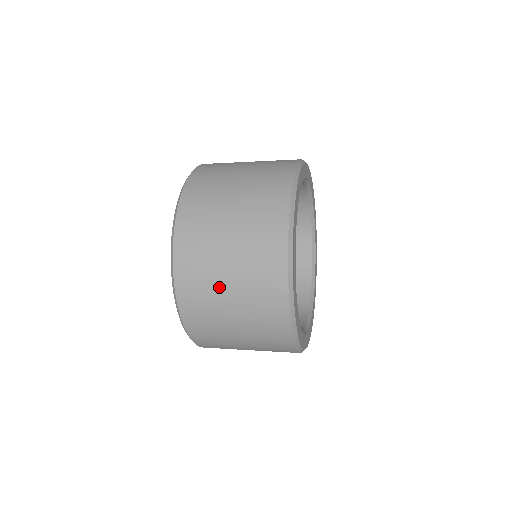
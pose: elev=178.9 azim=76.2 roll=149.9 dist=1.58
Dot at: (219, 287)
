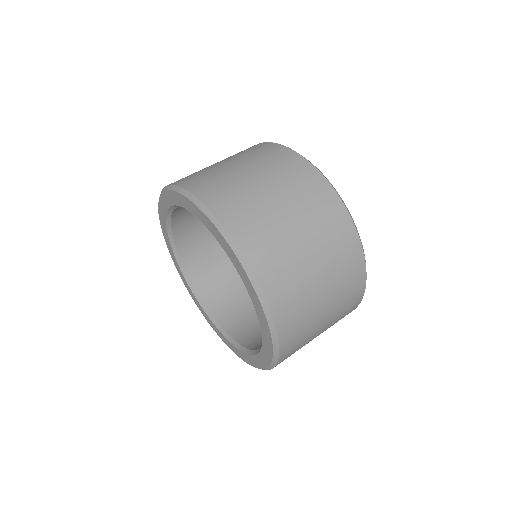
Dot at: occluded
